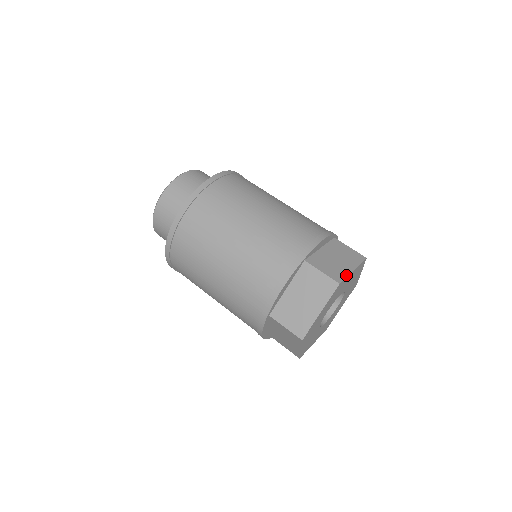
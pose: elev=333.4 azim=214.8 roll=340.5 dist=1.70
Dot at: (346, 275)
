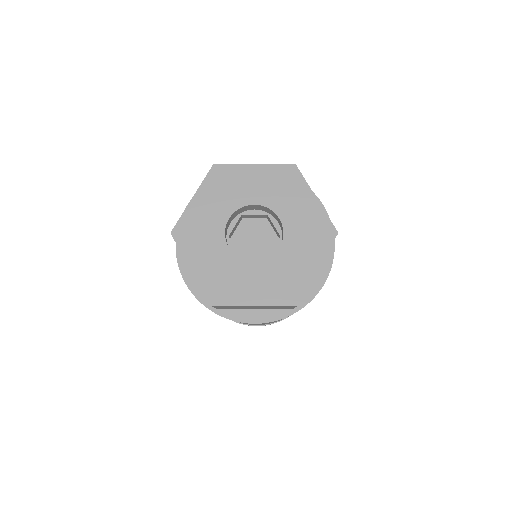
Dot at: (236, 164)
